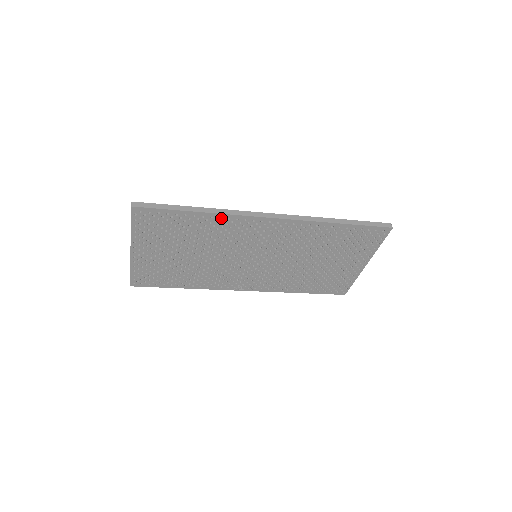
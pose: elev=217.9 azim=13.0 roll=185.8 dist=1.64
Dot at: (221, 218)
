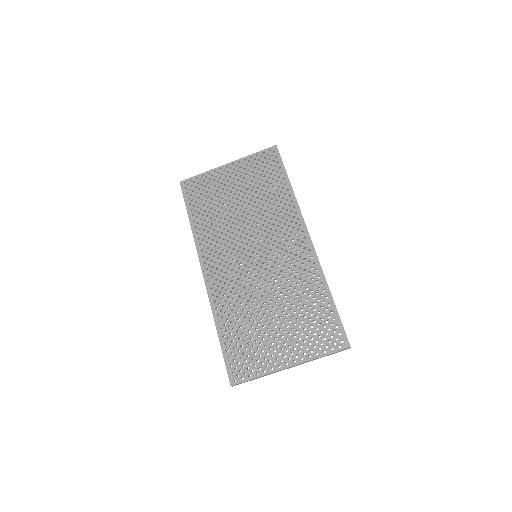
Dot at: (292, 202)
